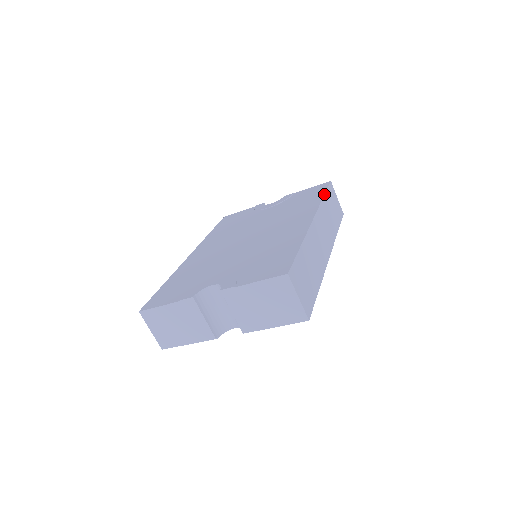
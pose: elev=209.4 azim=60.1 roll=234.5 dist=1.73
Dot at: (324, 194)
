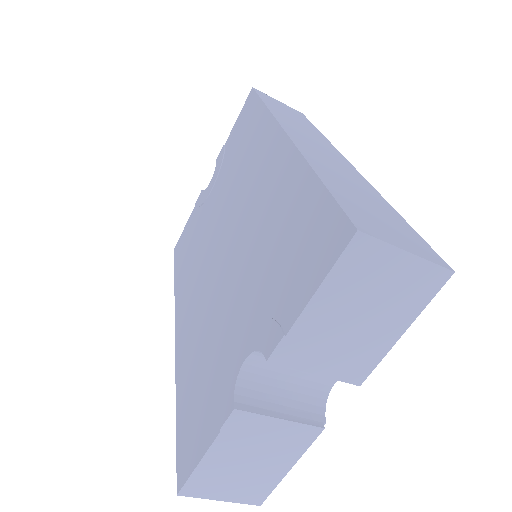
Dot at: (262, 102)
